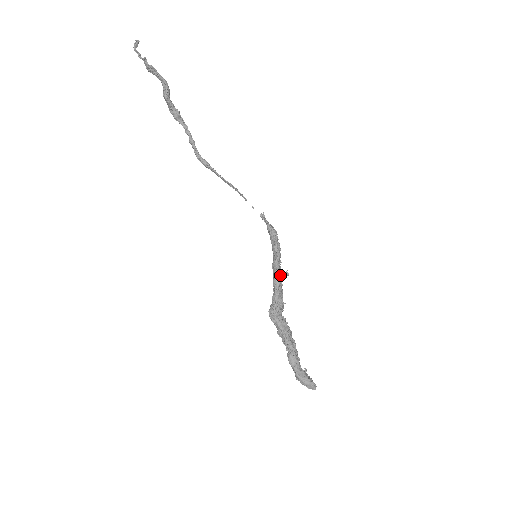
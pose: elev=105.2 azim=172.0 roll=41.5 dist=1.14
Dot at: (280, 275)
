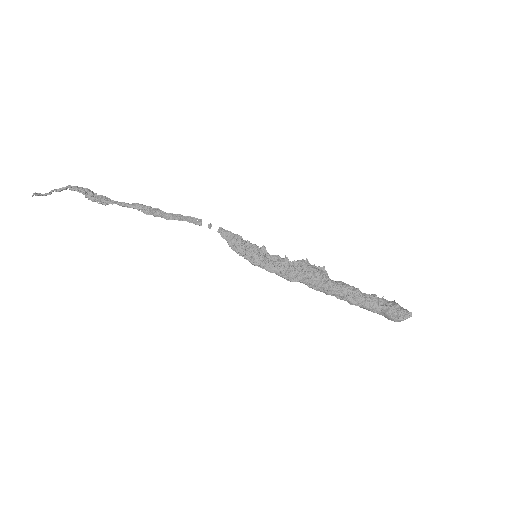
Dot at: (279, 274)
